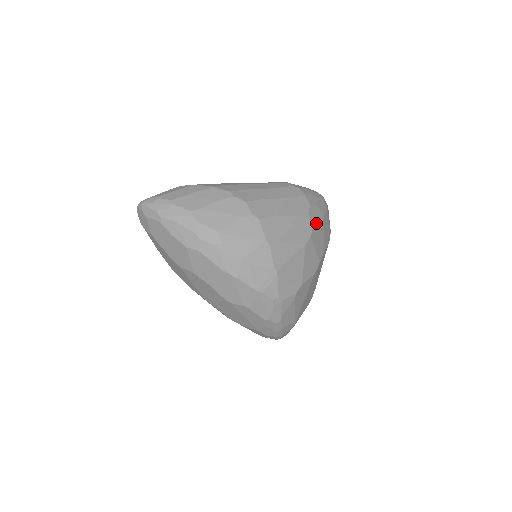
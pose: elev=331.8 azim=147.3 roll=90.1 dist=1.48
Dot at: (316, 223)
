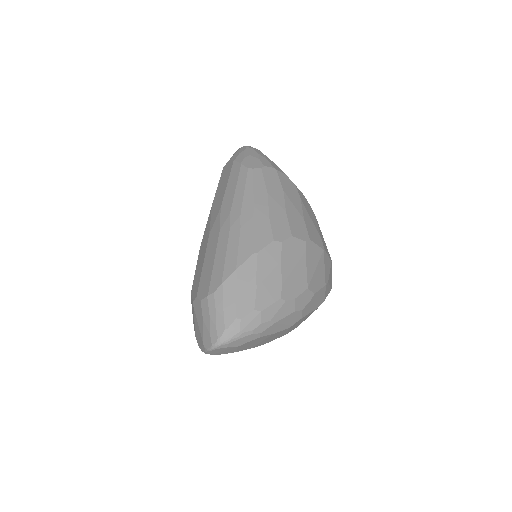
Dot at: occluded
